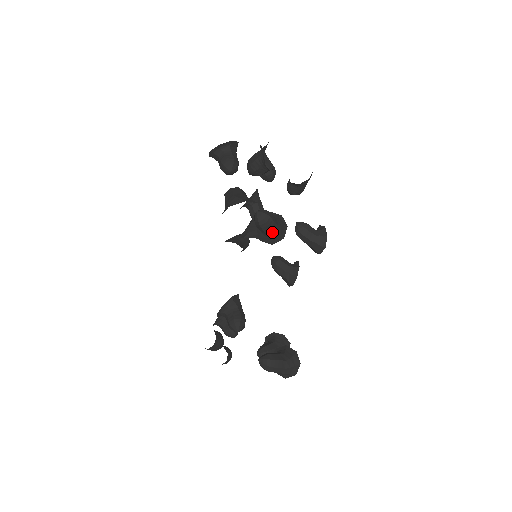
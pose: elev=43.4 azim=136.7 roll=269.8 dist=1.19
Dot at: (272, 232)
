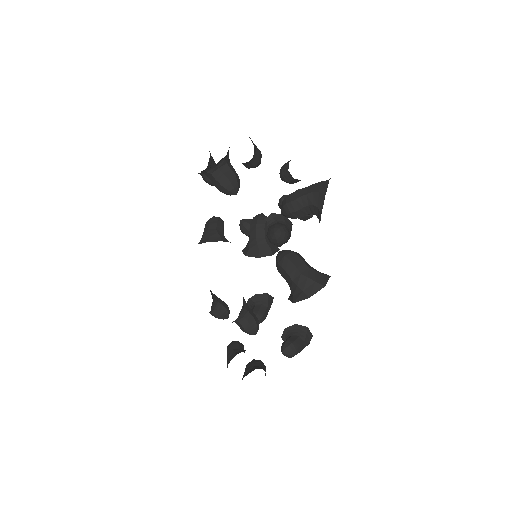
Dot at: occluded
